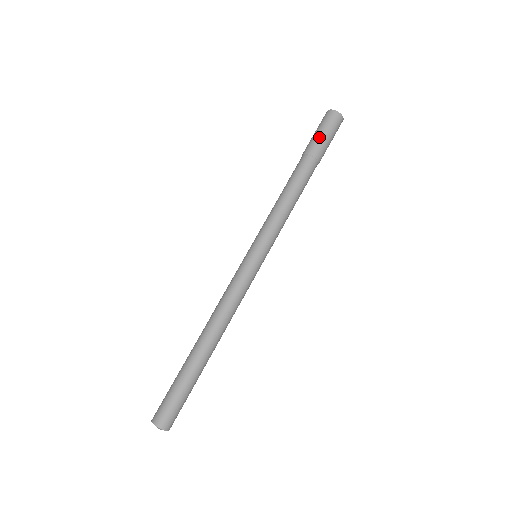
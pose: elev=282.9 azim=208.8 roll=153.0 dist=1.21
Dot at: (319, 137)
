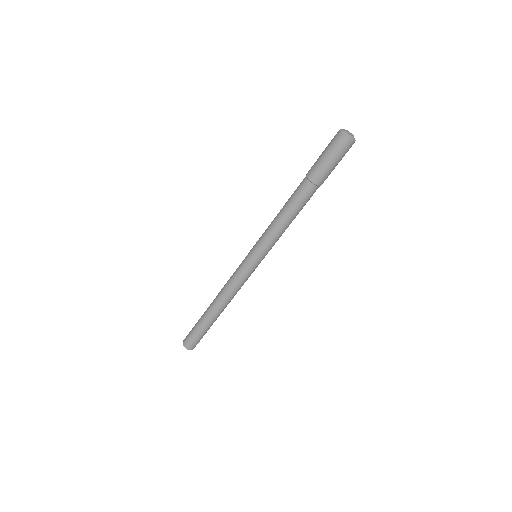
Dot at: (320, 161)
